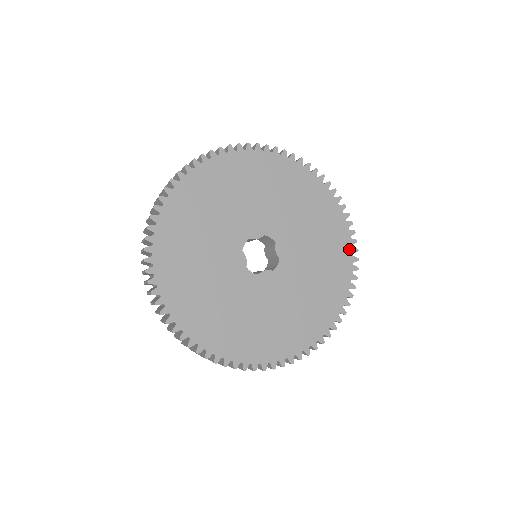
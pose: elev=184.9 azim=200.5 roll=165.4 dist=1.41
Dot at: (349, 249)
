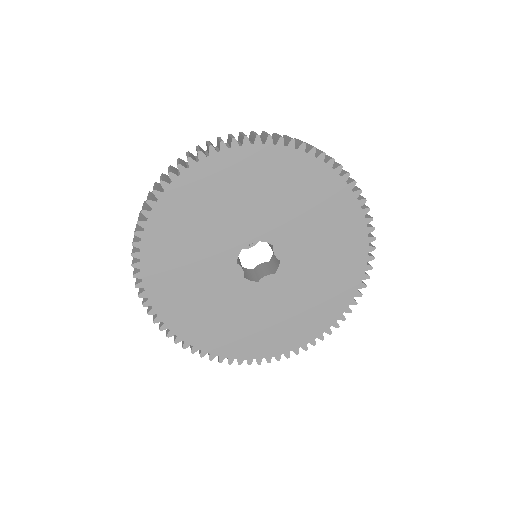
Dot at: (363, 230)
